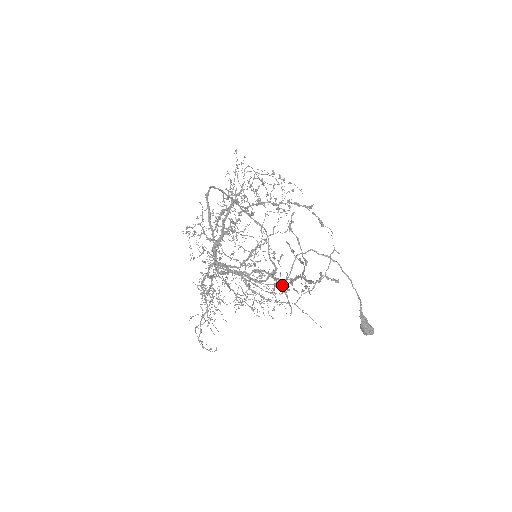
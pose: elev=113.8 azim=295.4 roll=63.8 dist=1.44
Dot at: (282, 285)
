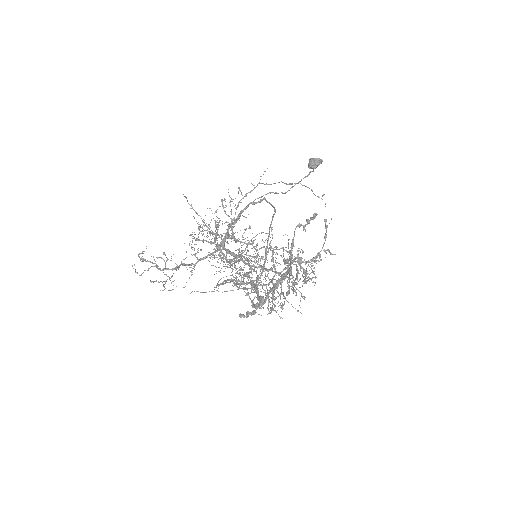
Dot at: (261, 306)
